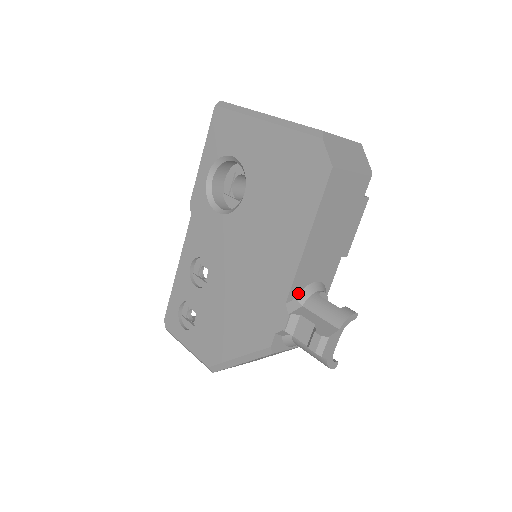
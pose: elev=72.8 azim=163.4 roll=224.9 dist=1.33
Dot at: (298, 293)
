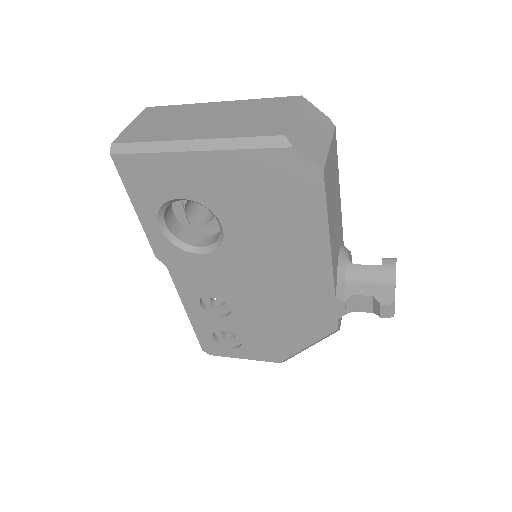
Dot at: (336, 278)
